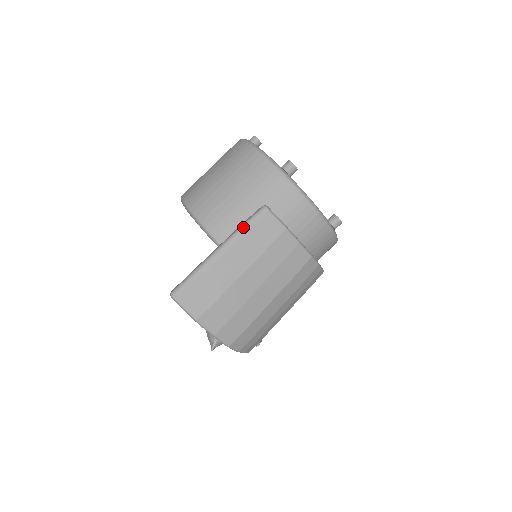
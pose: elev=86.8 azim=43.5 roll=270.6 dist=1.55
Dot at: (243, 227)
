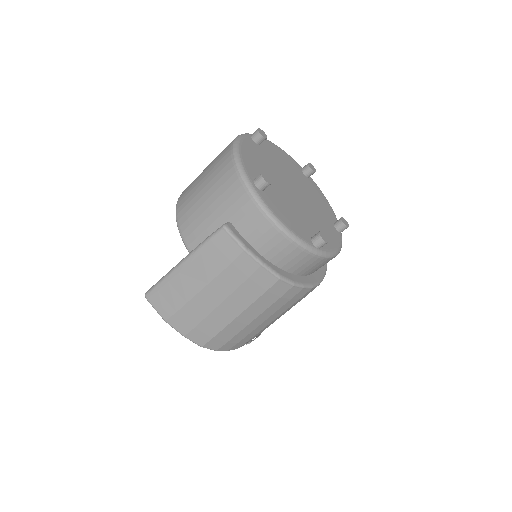
Dot at: (203, 244)
